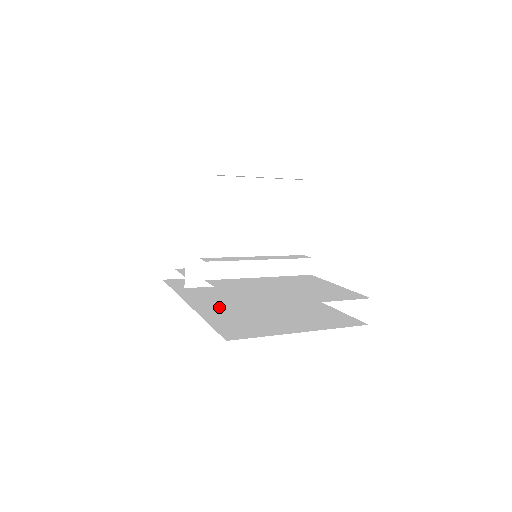
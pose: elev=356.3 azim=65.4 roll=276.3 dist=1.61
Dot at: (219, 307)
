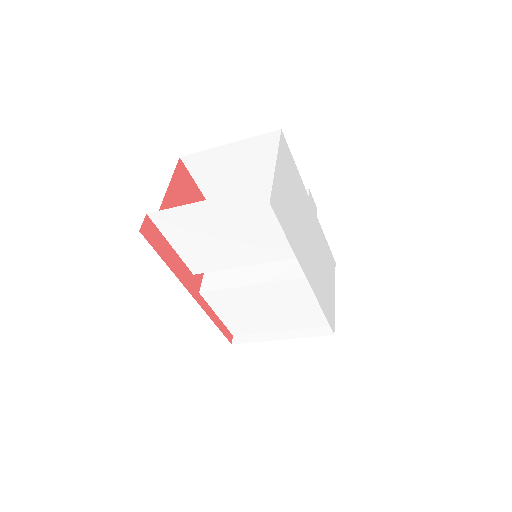
Dot at: occluded
